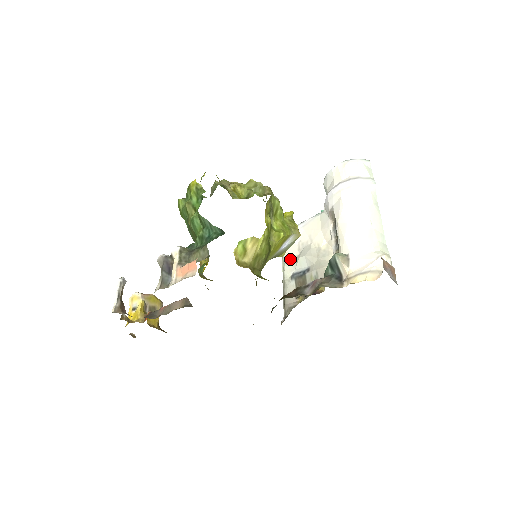
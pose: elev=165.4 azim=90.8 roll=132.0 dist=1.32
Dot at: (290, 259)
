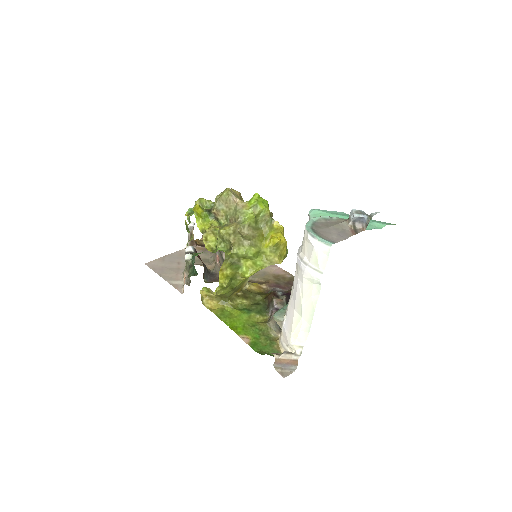
Dot at: occluded
